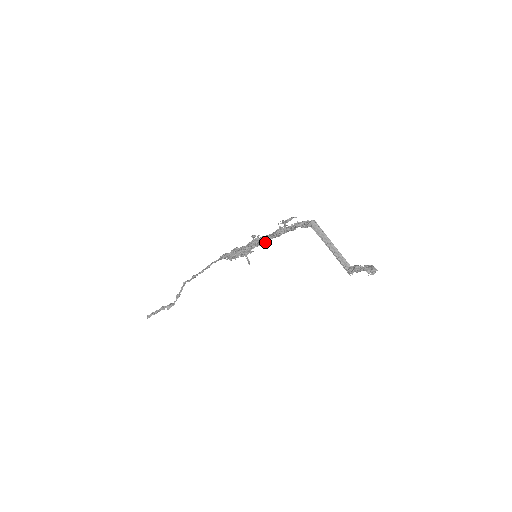
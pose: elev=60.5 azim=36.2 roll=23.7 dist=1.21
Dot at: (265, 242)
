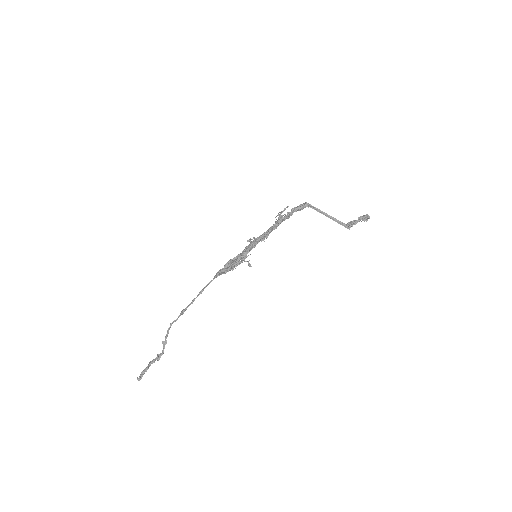
Dot at: occluded
